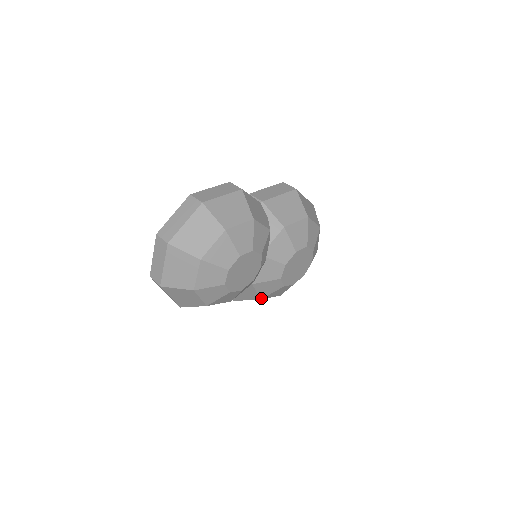
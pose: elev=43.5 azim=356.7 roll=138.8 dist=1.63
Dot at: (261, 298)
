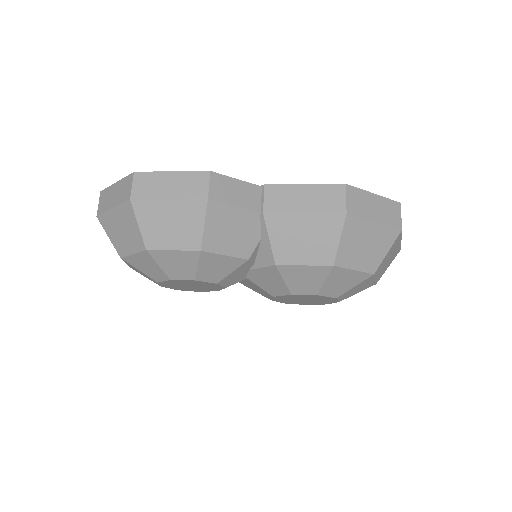
Dot at: occluded
